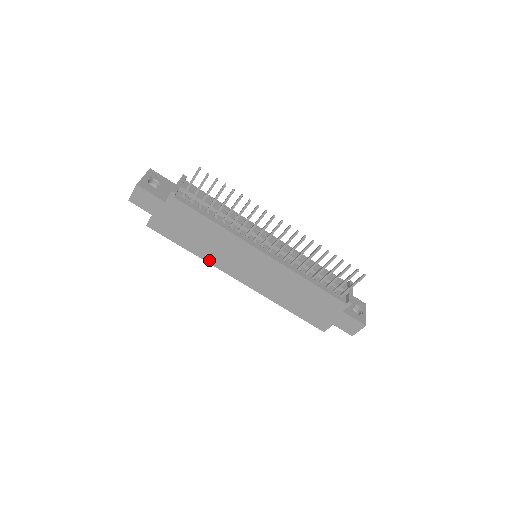
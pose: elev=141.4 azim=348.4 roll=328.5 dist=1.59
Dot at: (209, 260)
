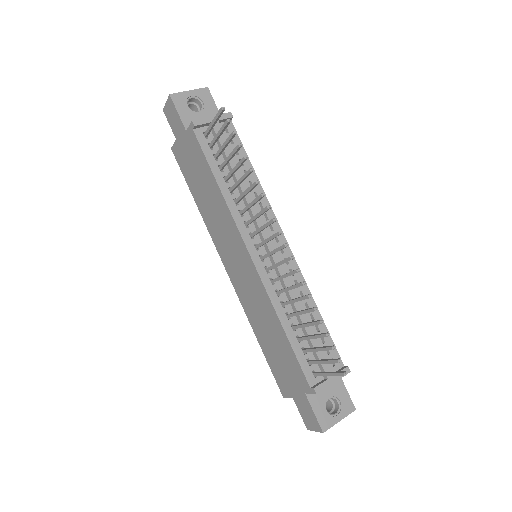
Dot at: (208, 226)
